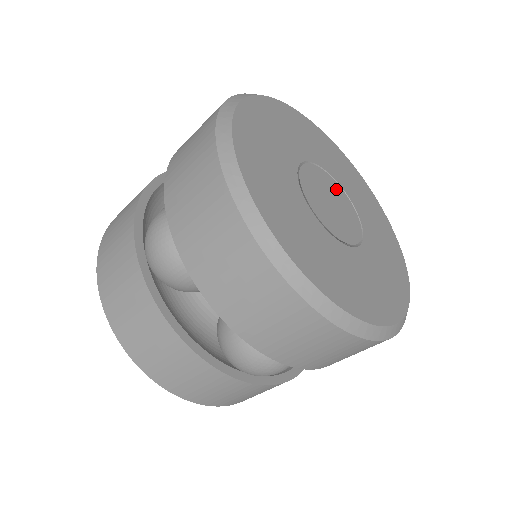
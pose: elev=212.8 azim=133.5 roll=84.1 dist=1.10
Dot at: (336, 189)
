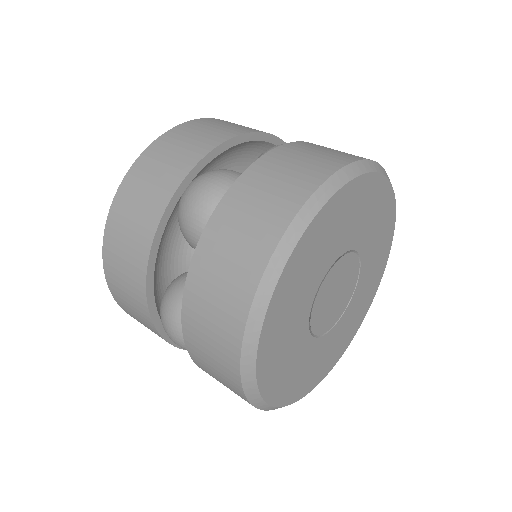
Dot at: (351, 285)
